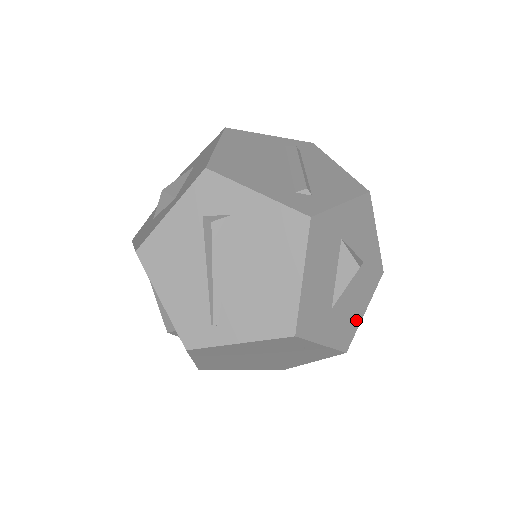
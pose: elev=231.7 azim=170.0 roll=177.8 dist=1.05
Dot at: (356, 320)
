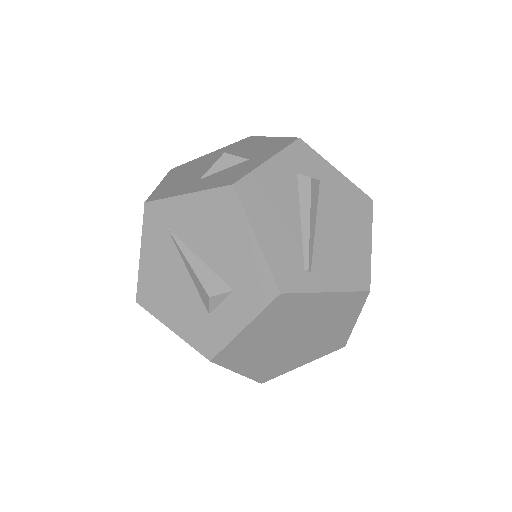
Dot at: occluded
